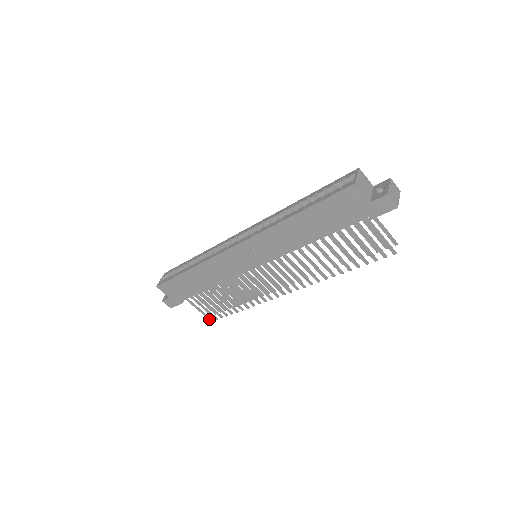
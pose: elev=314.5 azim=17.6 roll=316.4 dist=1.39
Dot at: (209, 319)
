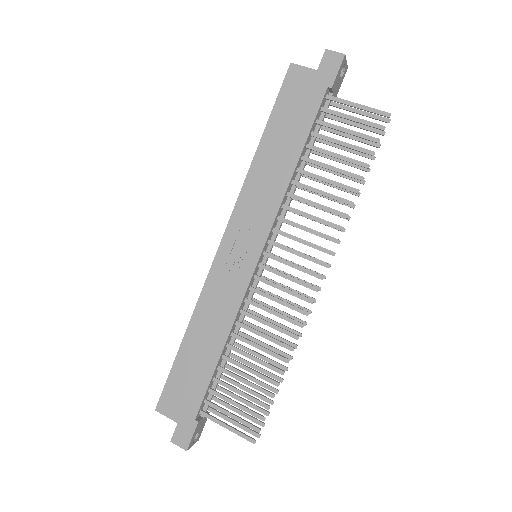
Dot at: (248, 439)
